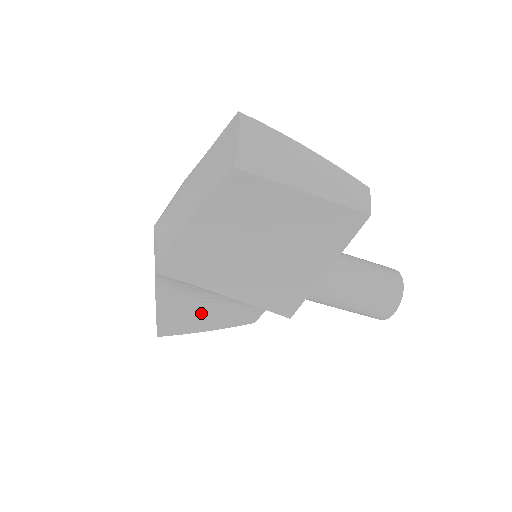
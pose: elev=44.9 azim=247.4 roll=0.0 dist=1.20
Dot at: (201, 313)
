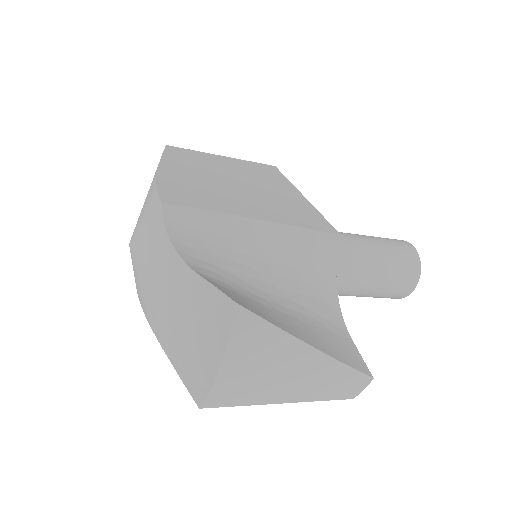
Dot at: occluded
